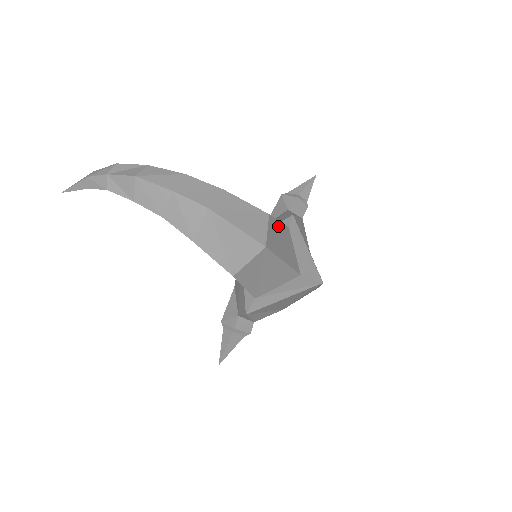
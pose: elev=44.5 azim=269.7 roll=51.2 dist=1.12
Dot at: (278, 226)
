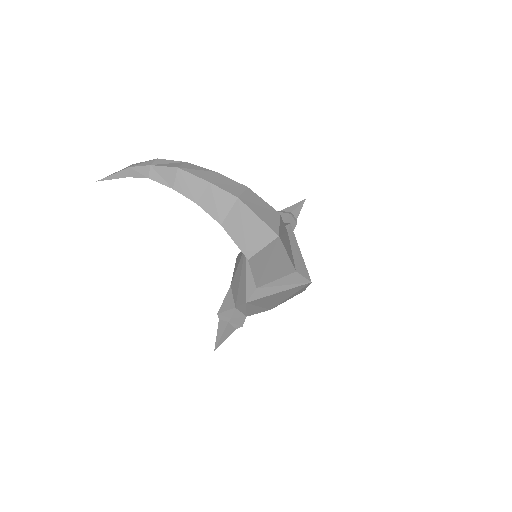
Dot at: (283, 226)
